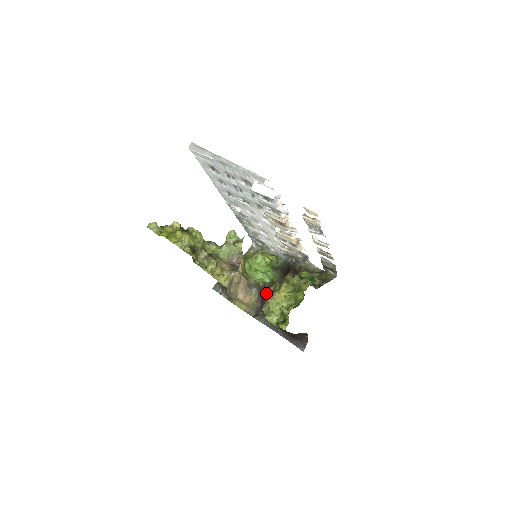
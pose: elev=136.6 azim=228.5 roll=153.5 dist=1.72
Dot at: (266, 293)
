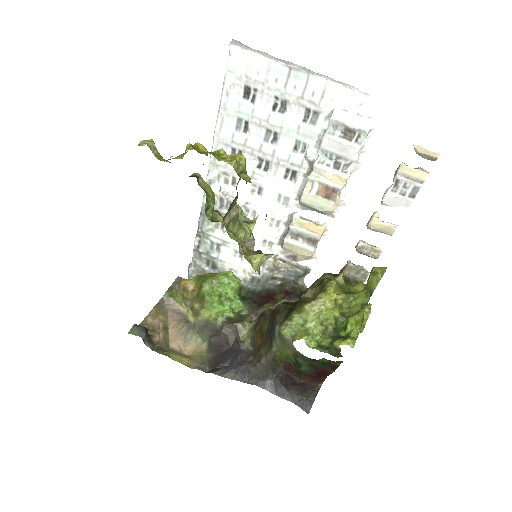
Dot at: (227, 335)
